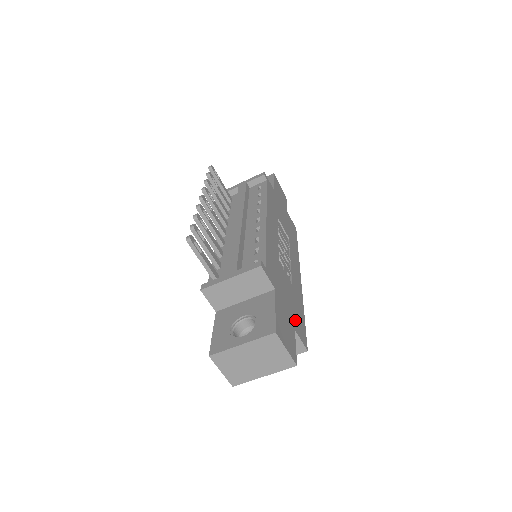
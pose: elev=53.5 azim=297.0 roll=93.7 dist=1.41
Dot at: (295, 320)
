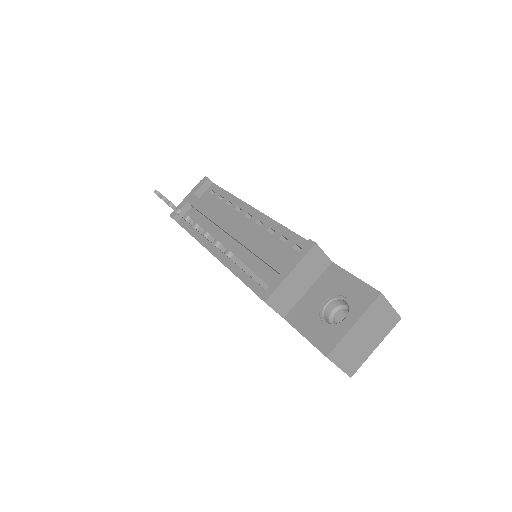
Dot at: occluded
